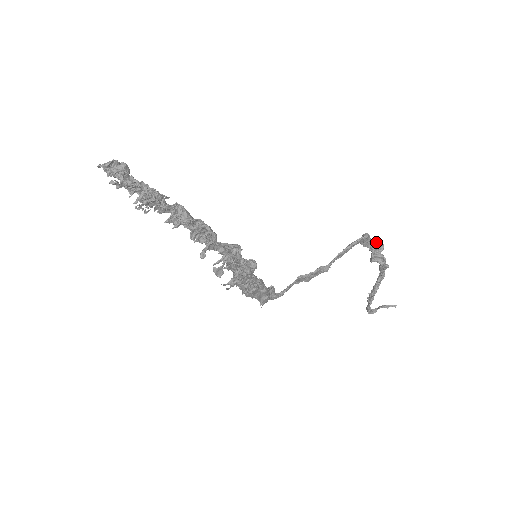
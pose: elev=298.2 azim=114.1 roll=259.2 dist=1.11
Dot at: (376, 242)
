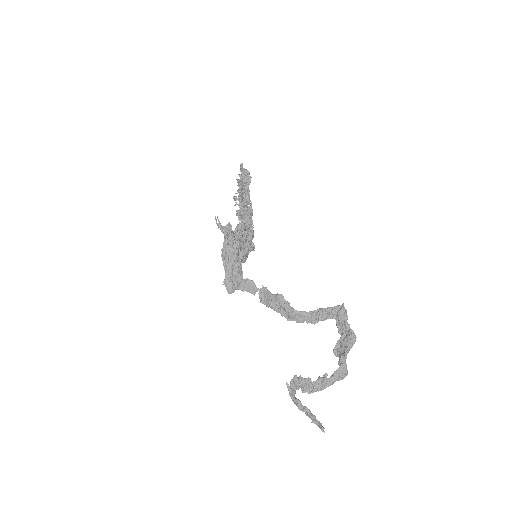
Dot at: (351, 332)
